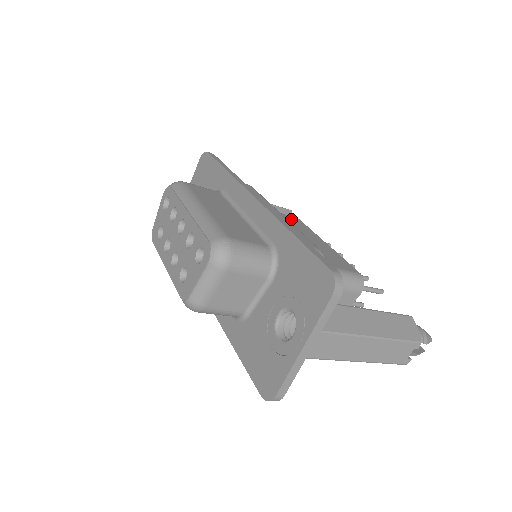
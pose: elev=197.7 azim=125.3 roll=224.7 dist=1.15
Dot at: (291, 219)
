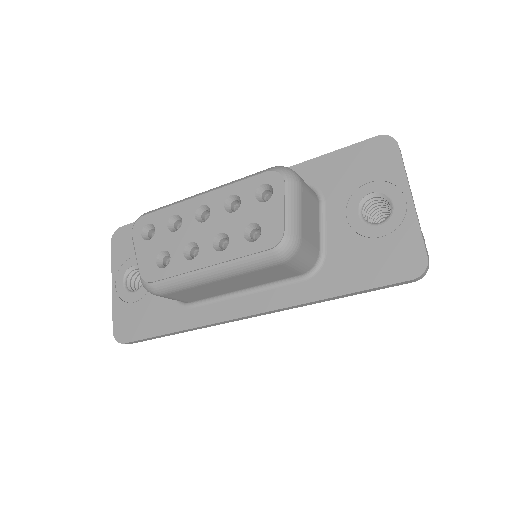
Dot at: occluded
